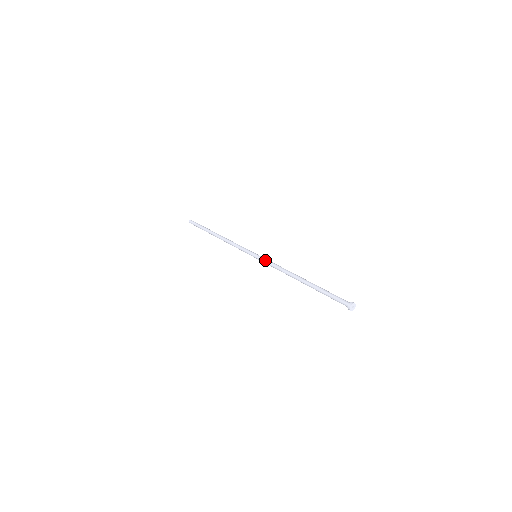
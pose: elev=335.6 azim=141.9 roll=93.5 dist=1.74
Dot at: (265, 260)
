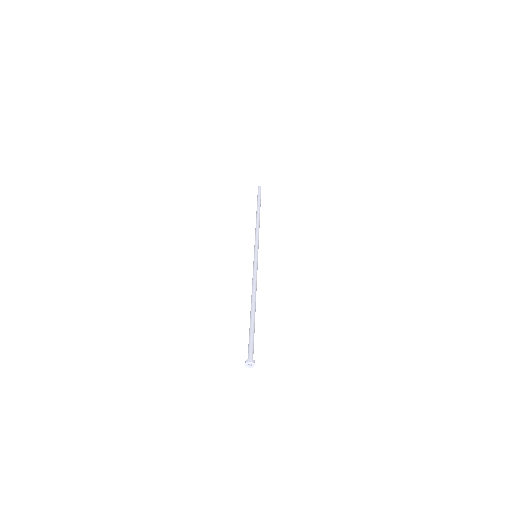
Dot at: (253, 266)
